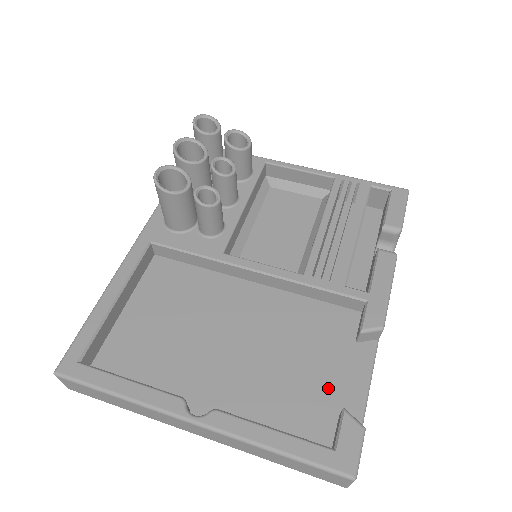
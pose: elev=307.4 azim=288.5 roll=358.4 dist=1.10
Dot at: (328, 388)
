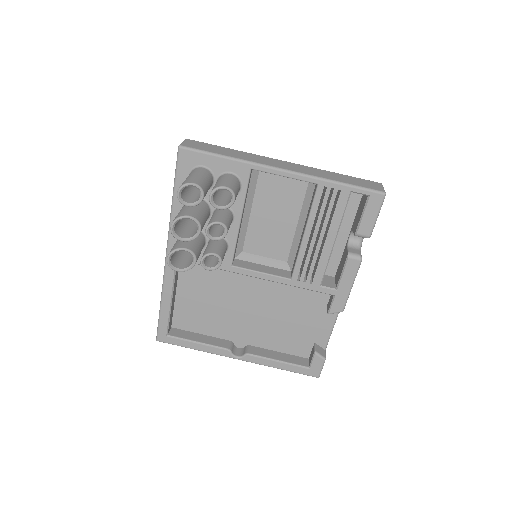
Dot at: (308, 331)
